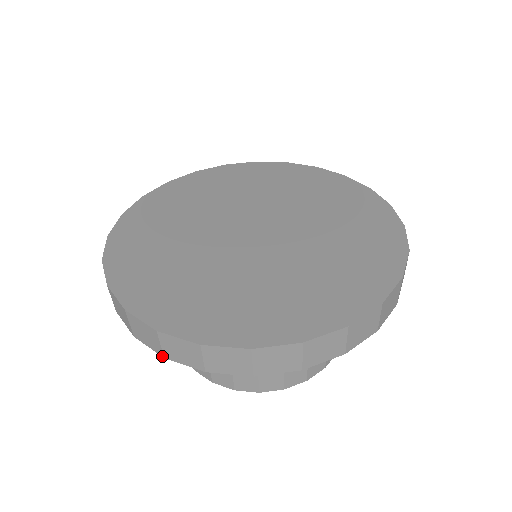
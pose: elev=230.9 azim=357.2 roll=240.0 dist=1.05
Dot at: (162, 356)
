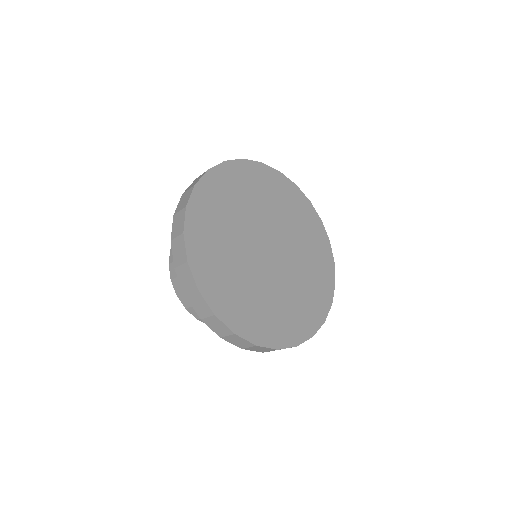
Dot at: (184, 294)
